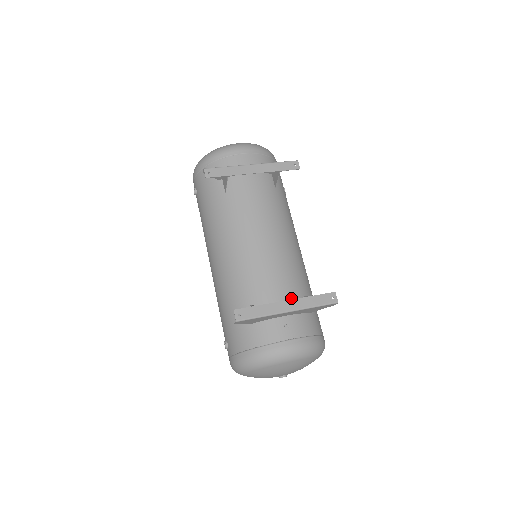
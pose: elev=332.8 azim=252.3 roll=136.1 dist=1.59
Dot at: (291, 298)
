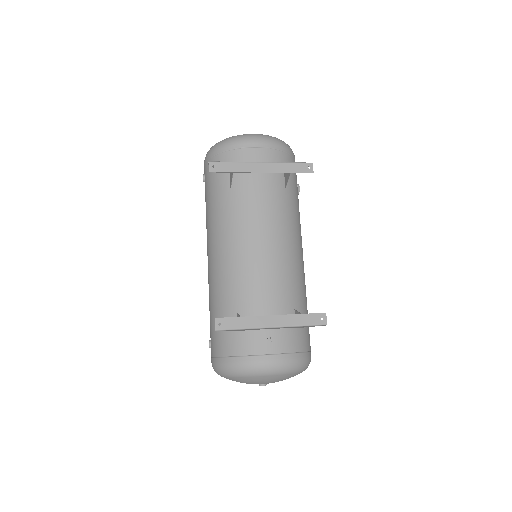
Dot at: (280, 311)
